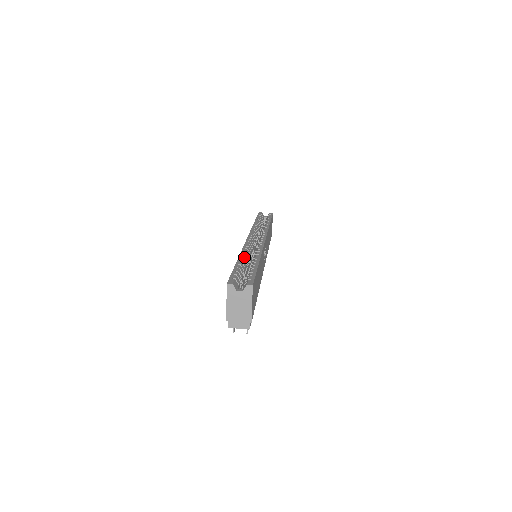
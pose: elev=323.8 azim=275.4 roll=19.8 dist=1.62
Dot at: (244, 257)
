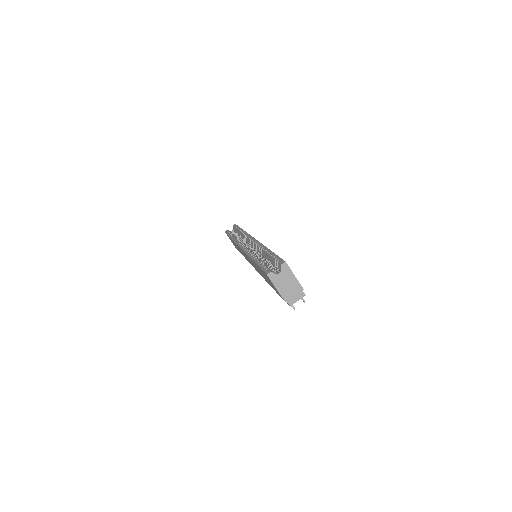
Dot at: occluded
